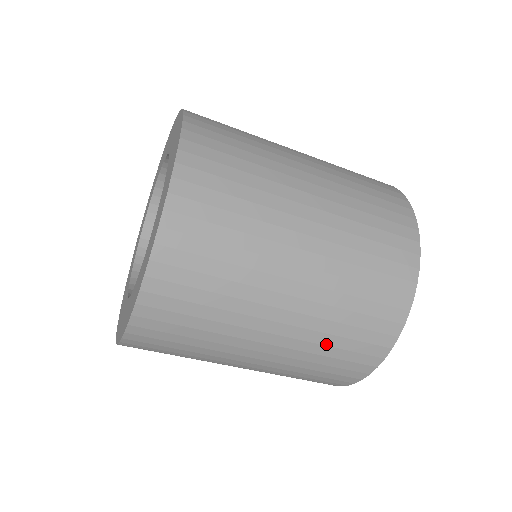
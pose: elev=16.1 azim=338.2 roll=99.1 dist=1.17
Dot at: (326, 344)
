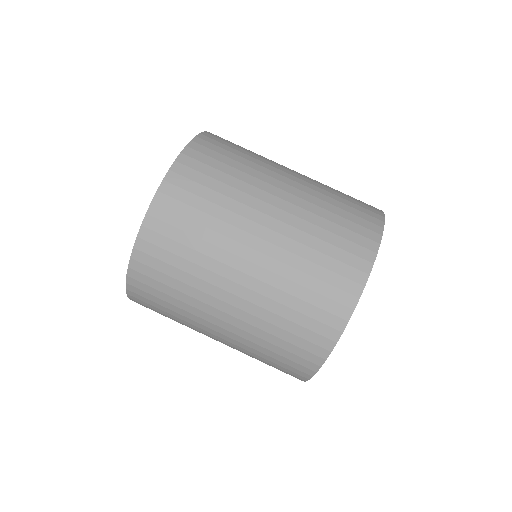
Dot at: occluded
